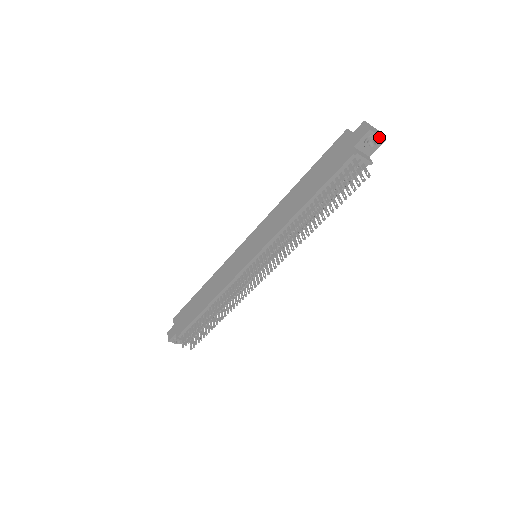
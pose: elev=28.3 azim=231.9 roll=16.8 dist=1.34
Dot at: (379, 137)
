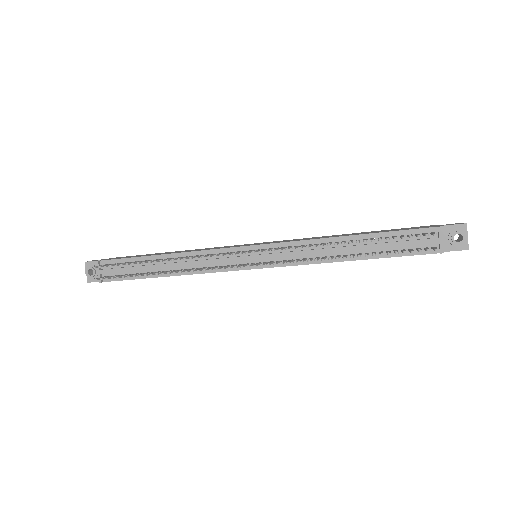
Dot at: occluded
